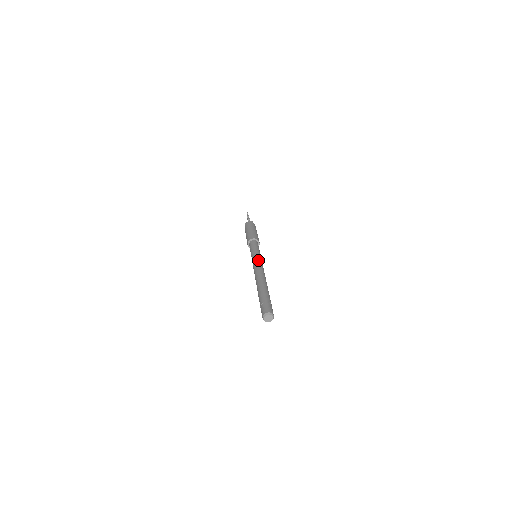
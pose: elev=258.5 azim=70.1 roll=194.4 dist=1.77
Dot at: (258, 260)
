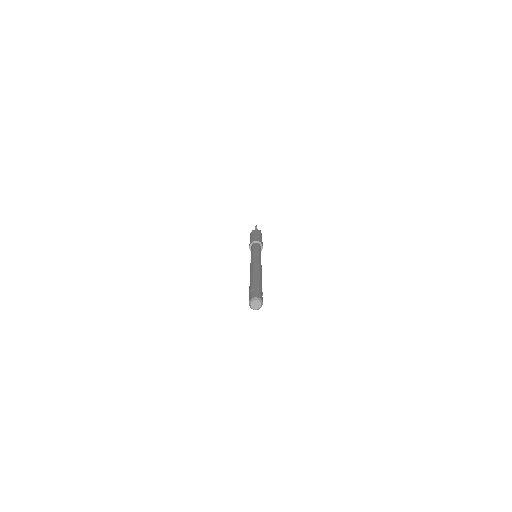
Dot at: (258, 257)
